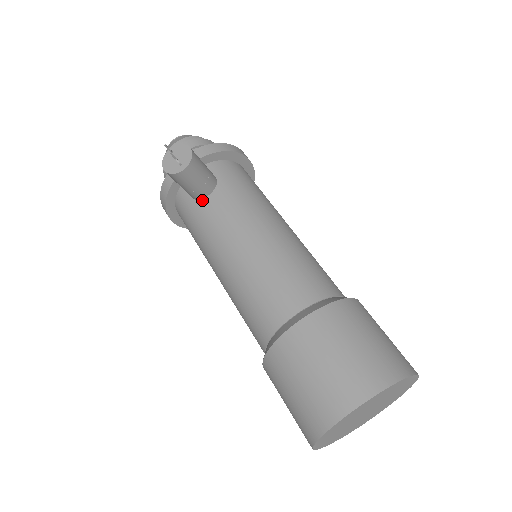
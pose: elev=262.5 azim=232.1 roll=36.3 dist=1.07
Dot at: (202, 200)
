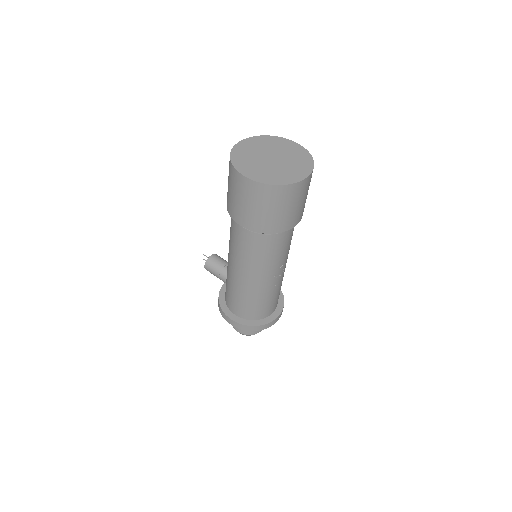
Dot at: occluded
